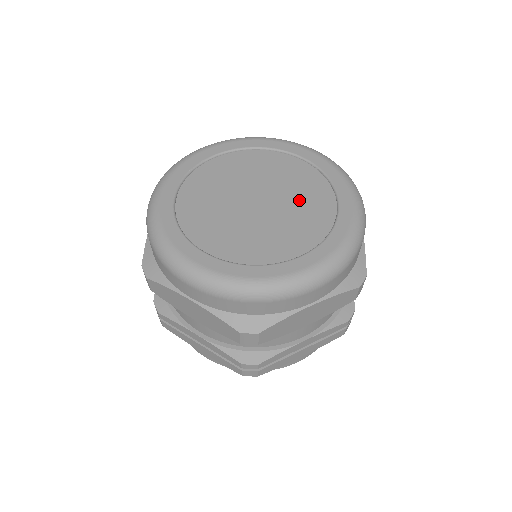
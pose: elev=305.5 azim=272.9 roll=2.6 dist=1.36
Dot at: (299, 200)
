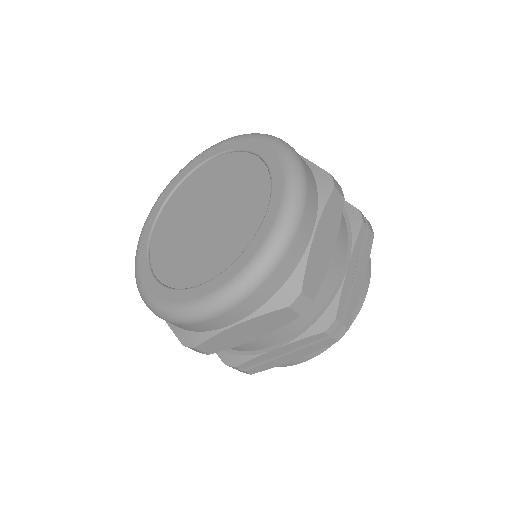
Dot at: (231, 183)
